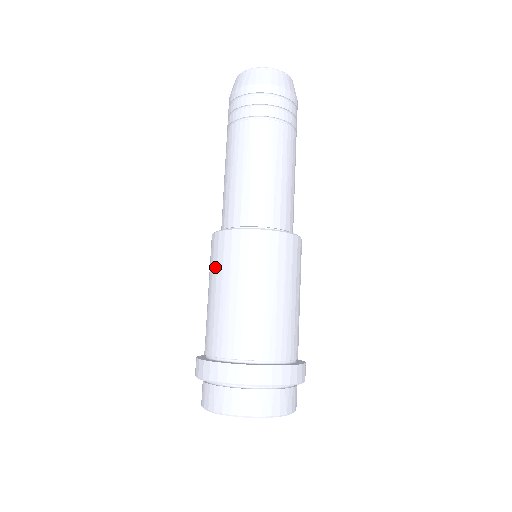
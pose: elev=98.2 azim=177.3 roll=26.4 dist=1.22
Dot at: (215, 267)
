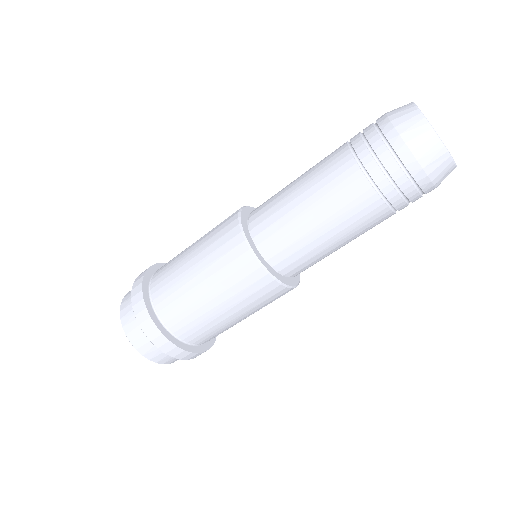
Dot at: (230, 284)
